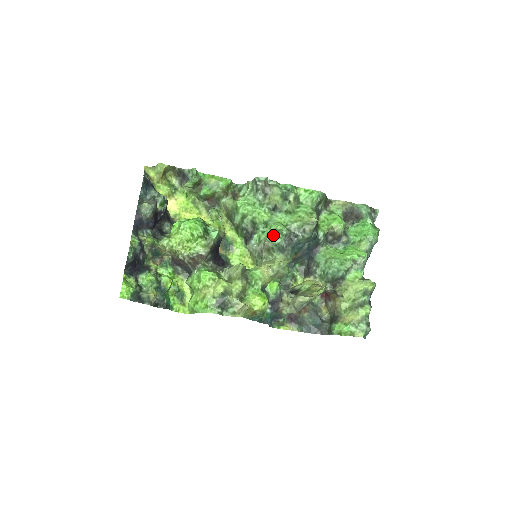
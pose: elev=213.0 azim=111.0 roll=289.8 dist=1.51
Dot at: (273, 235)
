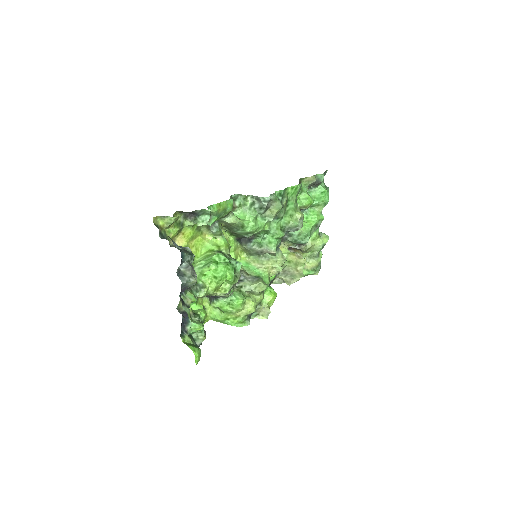
Dot at: (276, 243)
